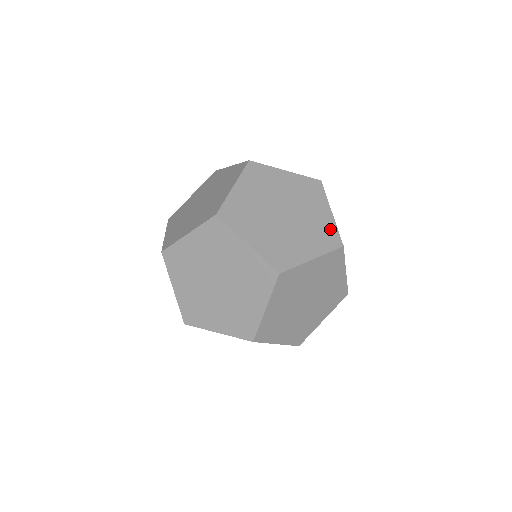
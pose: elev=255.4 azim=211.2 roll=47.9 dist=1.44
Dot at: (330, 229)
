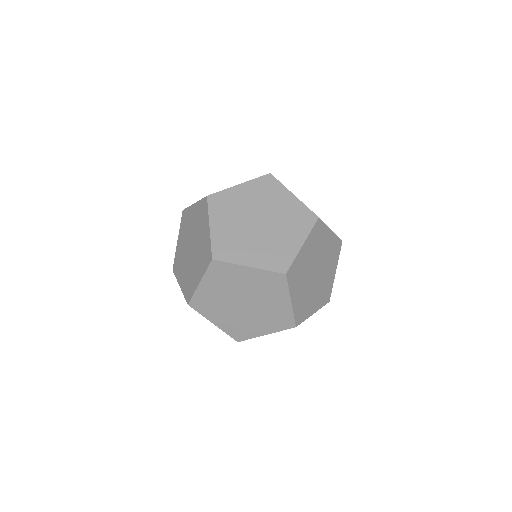
Dot at: (301, 210)
